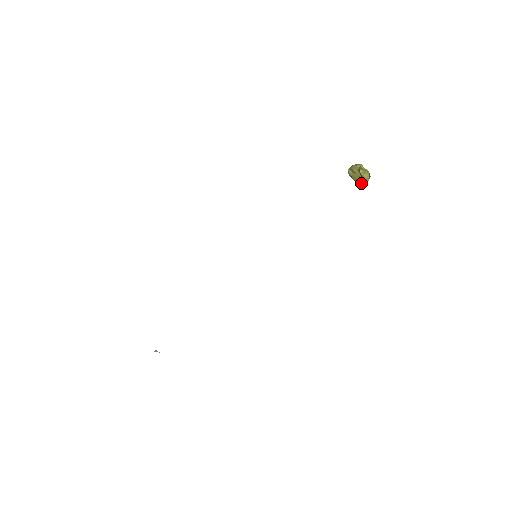
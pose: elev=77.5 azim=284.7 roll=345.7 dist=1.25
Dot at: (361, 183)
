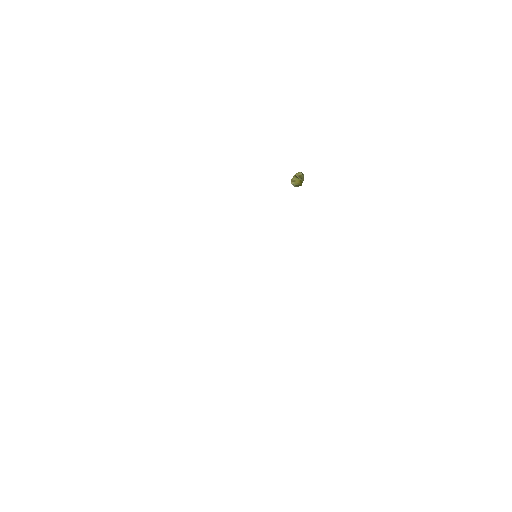
Dot at: (301, 182)
